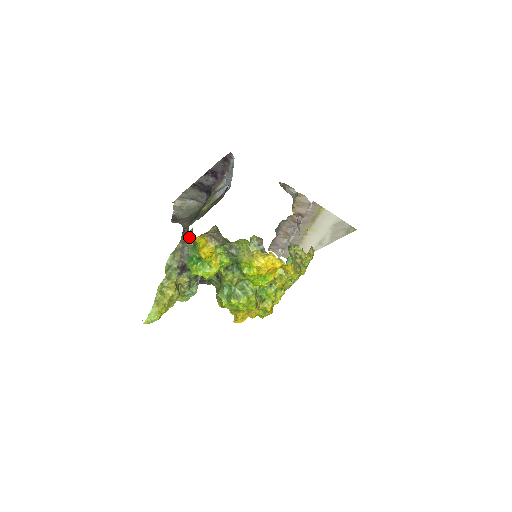
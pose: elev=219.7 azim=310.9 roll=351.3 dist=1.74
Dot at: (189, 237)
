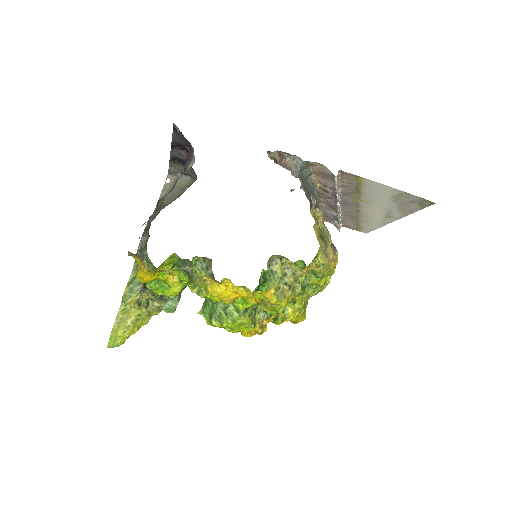
Dot at: (146, 244)
